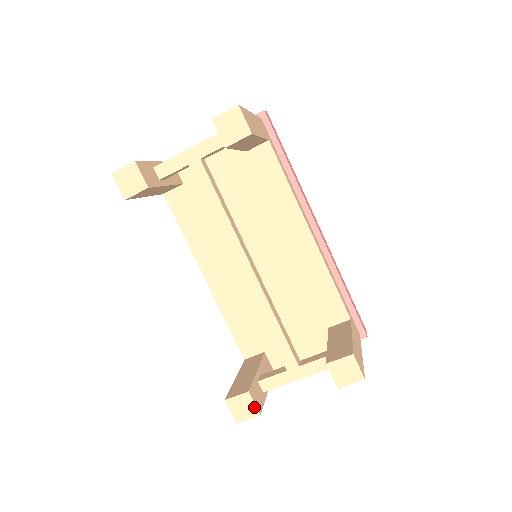
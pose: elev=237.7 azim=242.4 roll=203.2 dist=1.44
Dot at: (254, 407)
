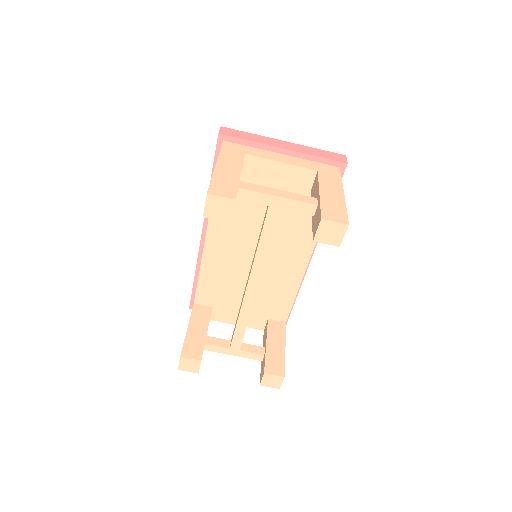
Dot at: (198, 369)
